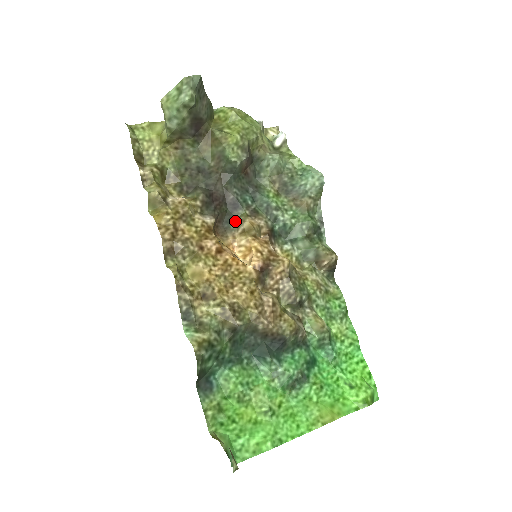
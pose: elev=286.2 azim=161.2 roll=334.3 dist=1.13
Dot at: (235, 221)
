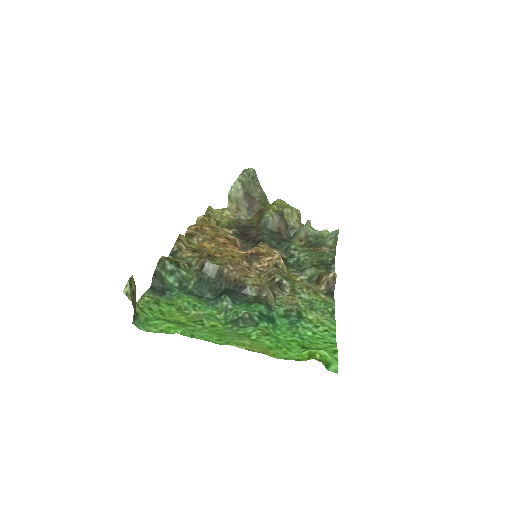
Dot at: occluded
